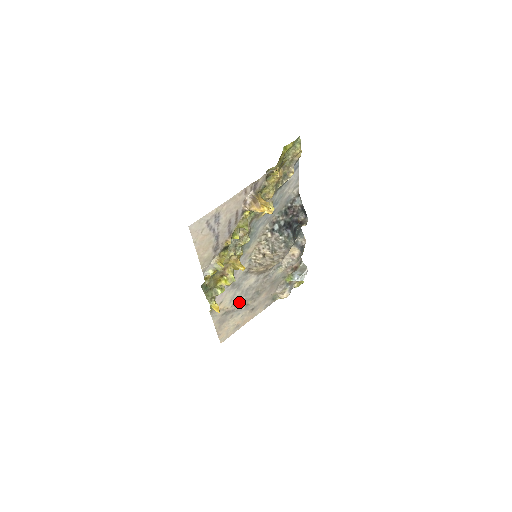
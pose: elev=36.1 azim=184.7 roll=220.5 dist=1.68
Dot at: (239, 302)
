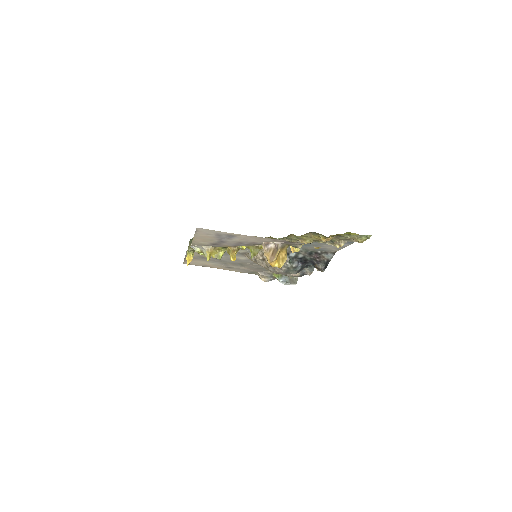
Dot at: occluded
